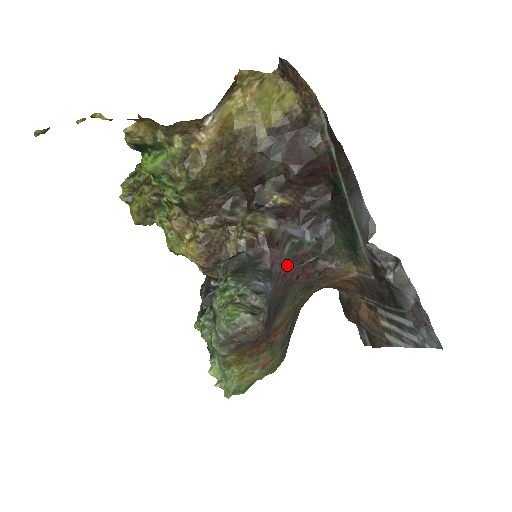
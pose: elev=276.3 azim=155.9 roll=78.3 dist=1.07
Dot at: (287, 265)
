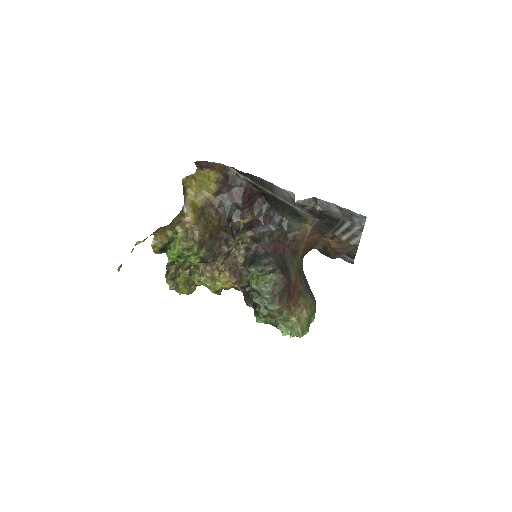
Dot at: (273, 246)
